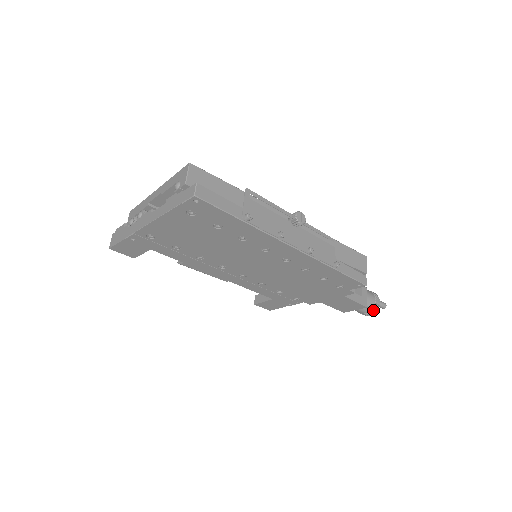
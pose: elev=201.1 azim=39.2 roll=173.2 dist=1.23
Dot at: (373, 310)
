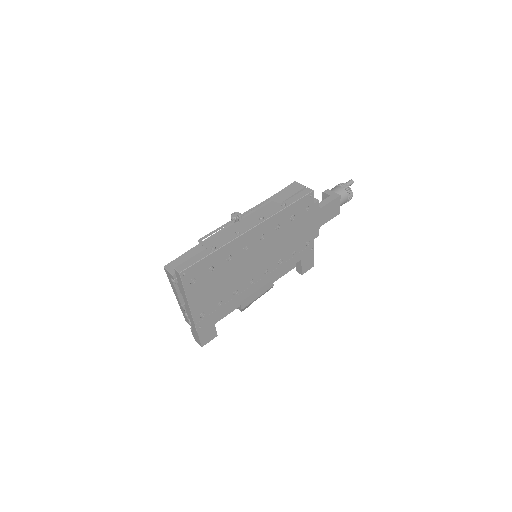
Dot at: (348, 192)
